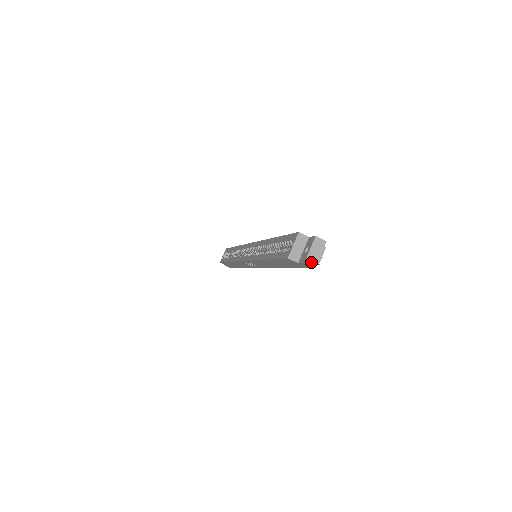
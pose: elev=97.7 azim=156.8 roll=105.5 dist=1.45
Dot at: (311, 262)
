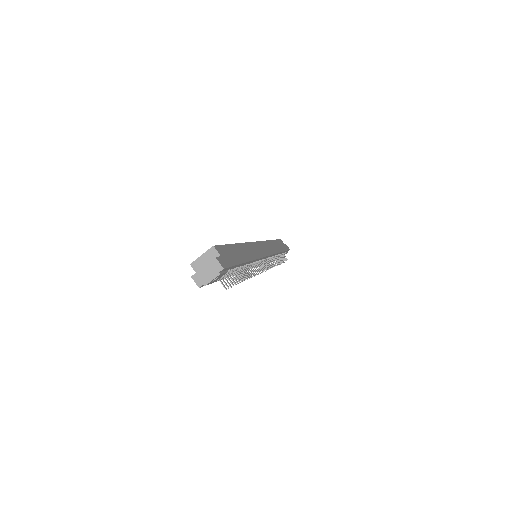
Dot at: (198, 279)
